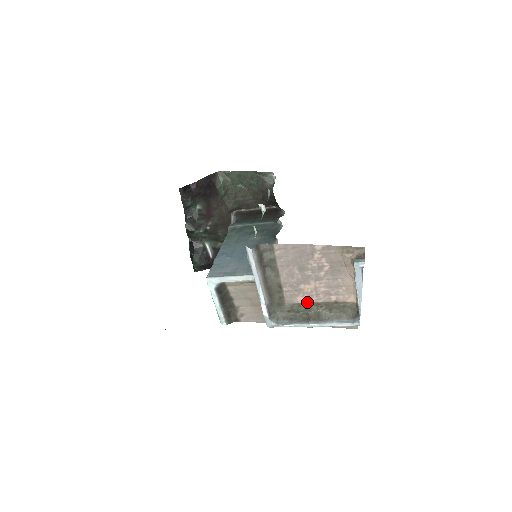
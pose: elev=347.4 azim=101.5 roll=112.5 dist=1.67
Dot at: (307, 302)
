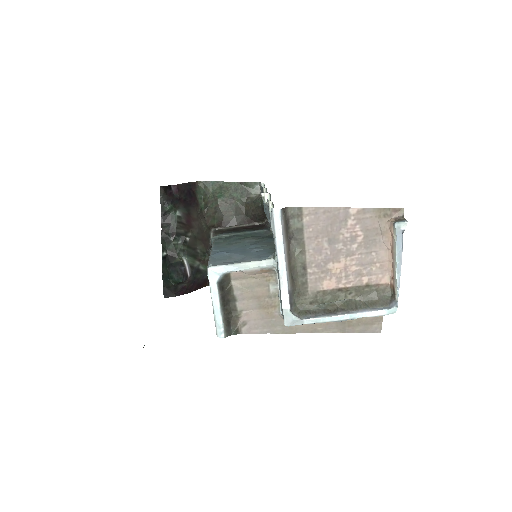
Dot at: (334, 288)
